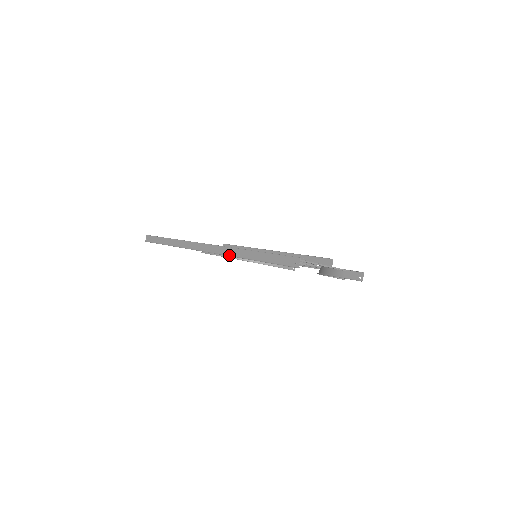
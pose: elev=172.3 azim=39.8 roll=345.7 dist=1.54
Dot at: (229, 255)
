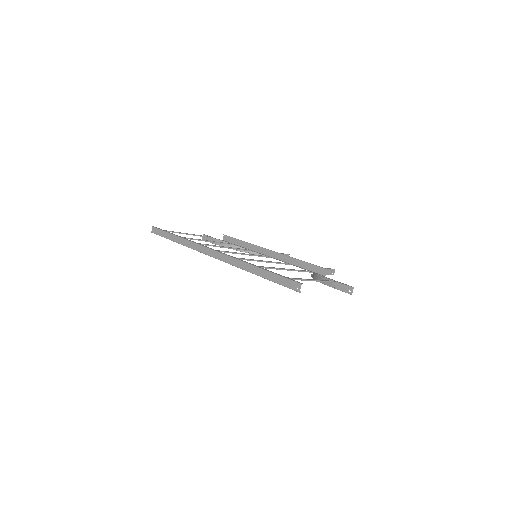
Dot at: (235, 266)
